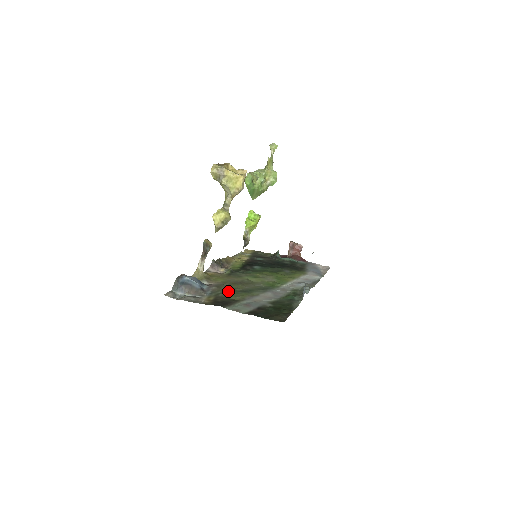
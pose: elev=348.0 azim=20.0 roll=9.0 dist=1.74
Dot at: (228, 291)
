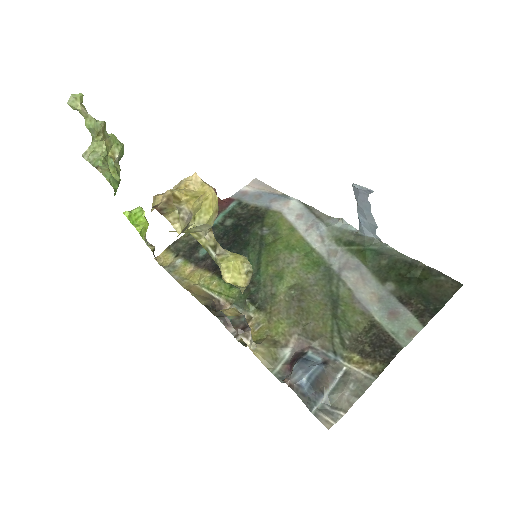
Dot at: (335, 327)
